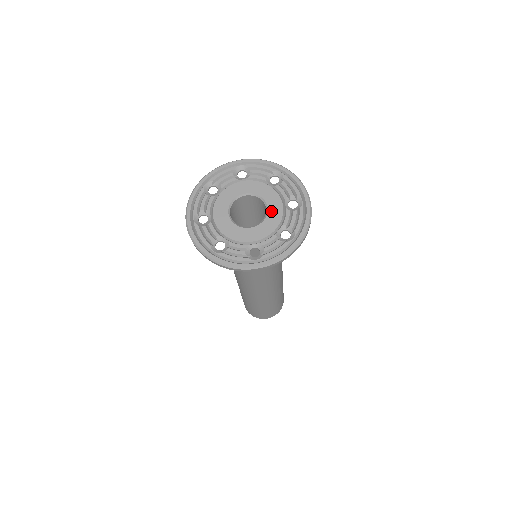
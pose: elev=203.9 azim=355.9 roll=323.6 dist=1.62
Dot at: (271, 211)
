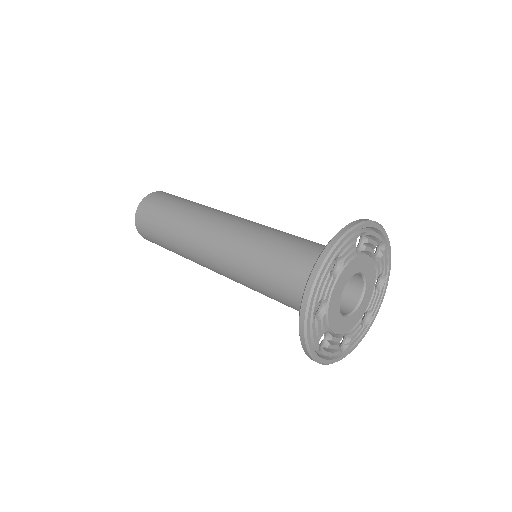
Dot at: (368, 276)
